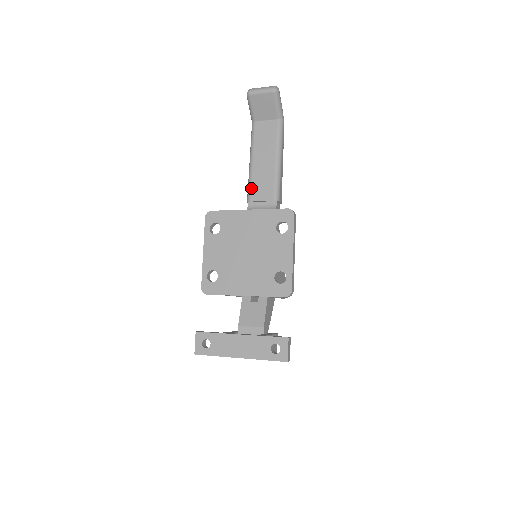
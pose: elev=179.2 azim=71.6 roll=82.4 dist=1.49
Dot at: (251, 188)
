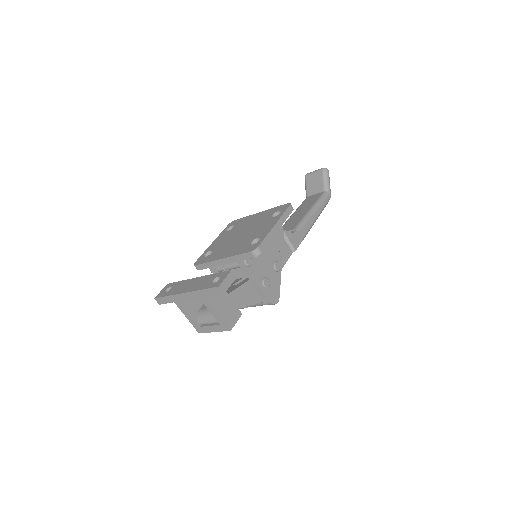
Dot at: occluded
